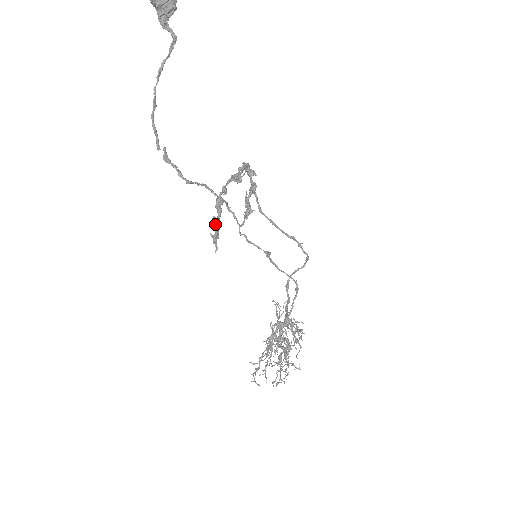
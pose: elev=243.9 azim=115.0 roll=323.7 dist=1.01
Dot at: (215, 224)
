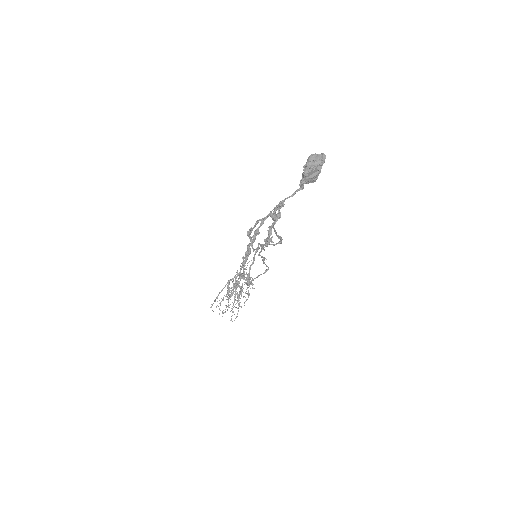
Dot at: (249, 253)
